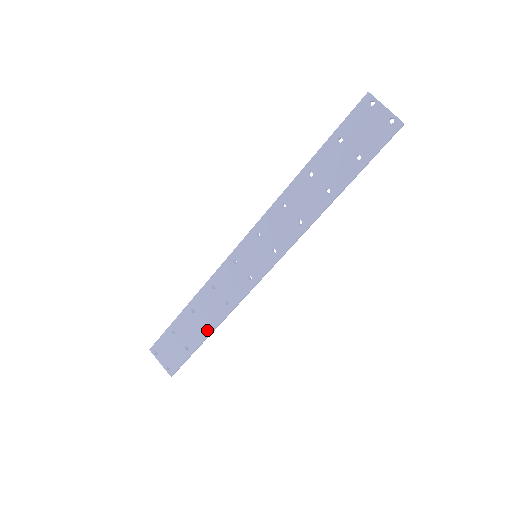
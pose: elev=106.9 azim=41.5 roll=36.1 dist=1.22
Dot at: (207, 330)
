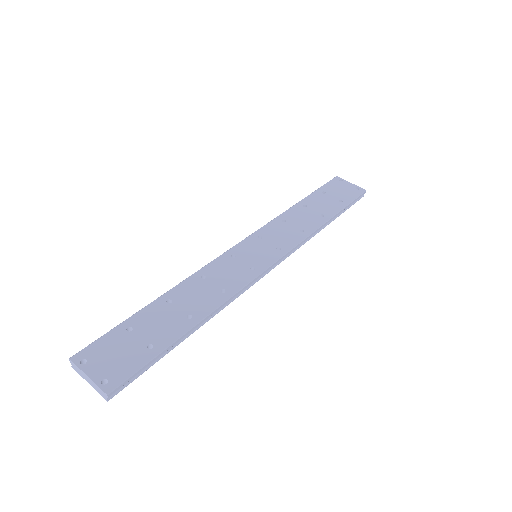
Dot at: (191, 321)
